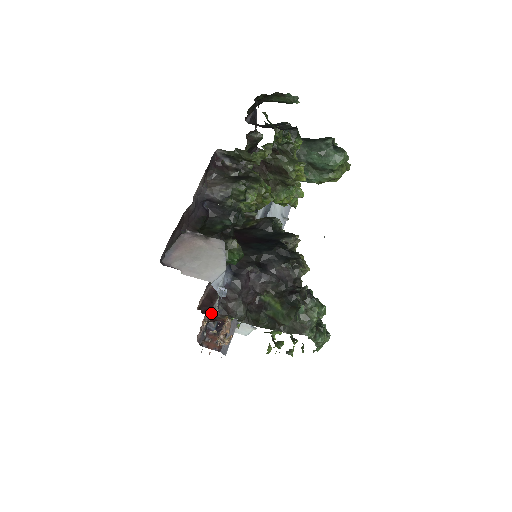
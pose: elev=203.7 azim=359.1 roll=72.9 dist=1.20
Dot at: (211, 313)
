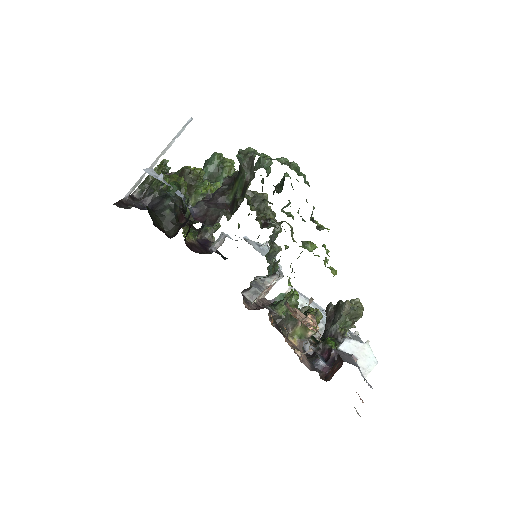
Dot at: occluded
